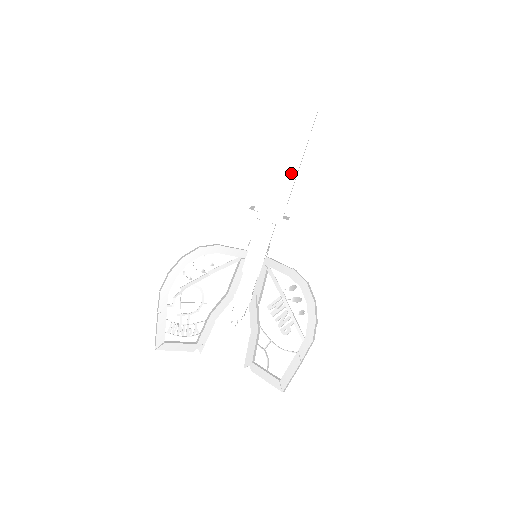
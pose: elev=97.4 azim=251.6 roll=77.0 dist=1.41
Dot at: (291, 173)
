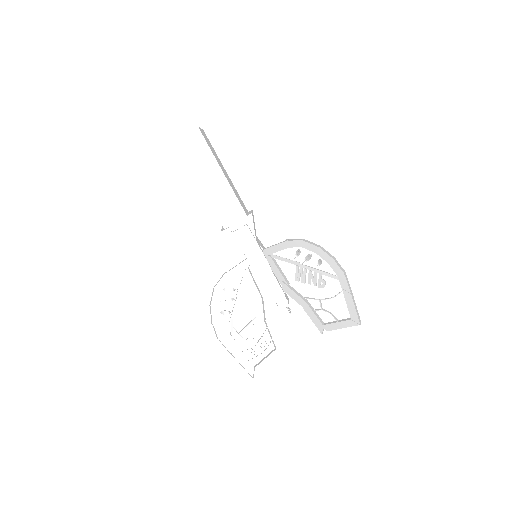
Dot at: (223, 183)
